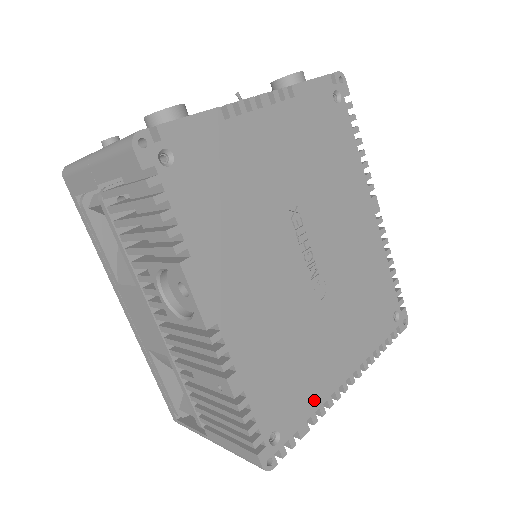
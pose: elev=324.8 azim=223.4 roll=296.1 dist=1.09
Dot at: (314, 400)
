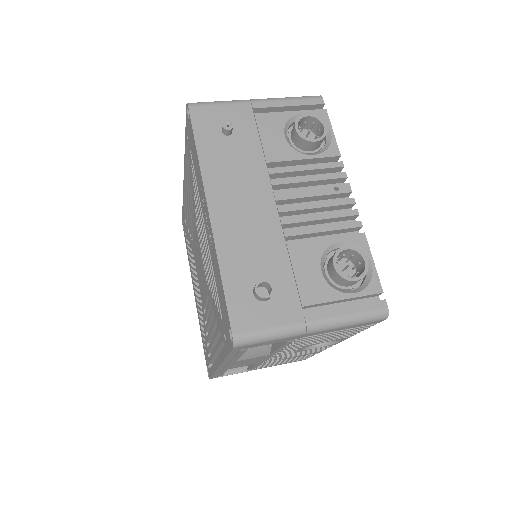
Dot at: occluded
